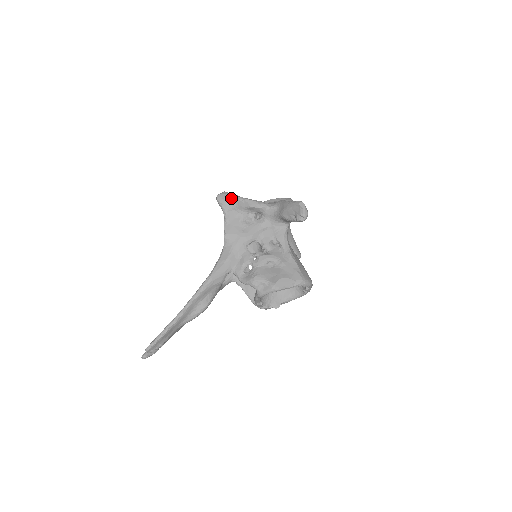
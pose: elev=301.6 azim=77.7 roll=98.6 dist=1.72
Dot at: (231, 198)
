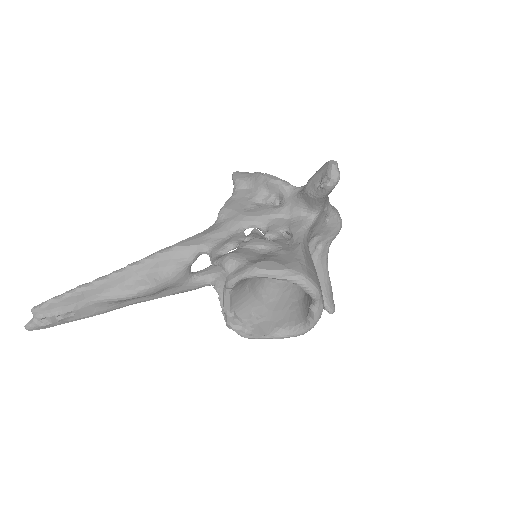
Dot at: (250, 174)
